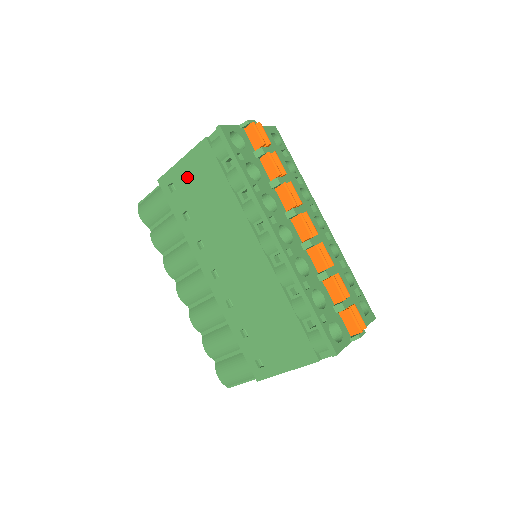
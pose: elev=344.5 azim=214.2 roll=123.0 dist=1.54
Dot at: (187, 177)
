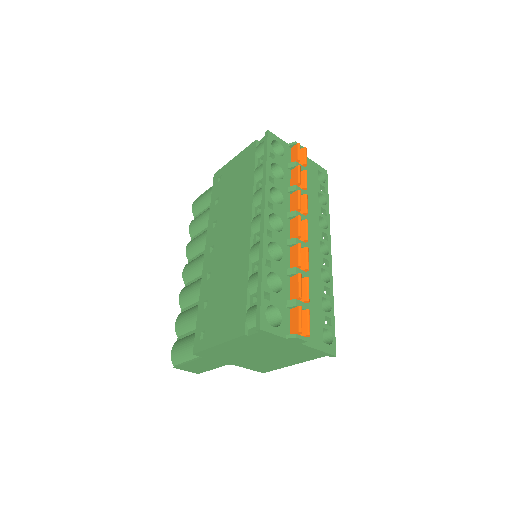
Dot at: (232, 170)
